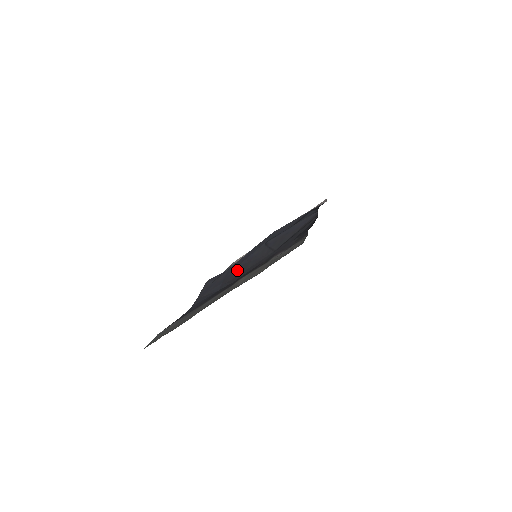
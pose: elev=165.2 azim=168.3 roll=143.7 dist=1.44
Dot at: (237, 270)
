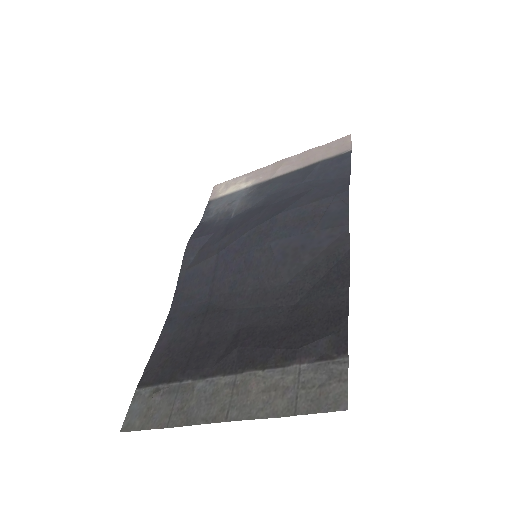
Dot at: (231, 275)
